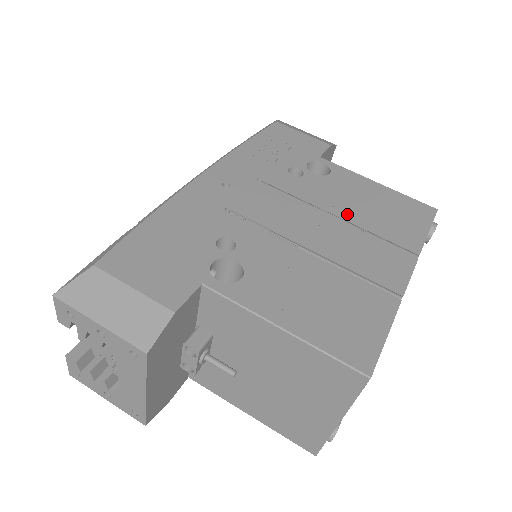
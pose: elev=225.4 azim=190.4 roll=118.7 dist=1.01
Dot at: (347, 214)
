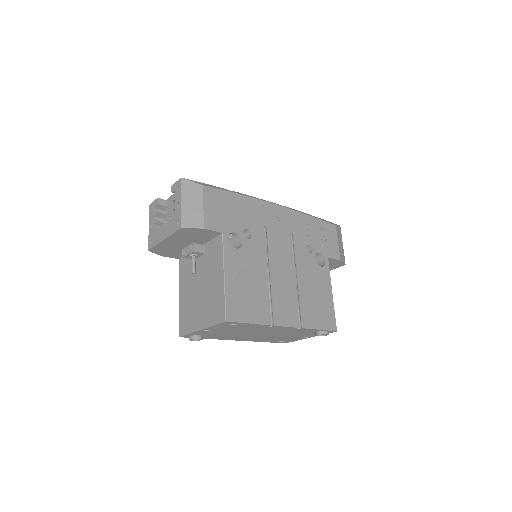
Dot at: (302, 284)
